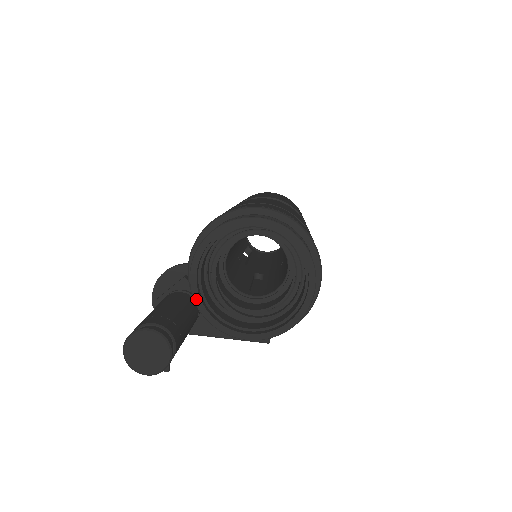
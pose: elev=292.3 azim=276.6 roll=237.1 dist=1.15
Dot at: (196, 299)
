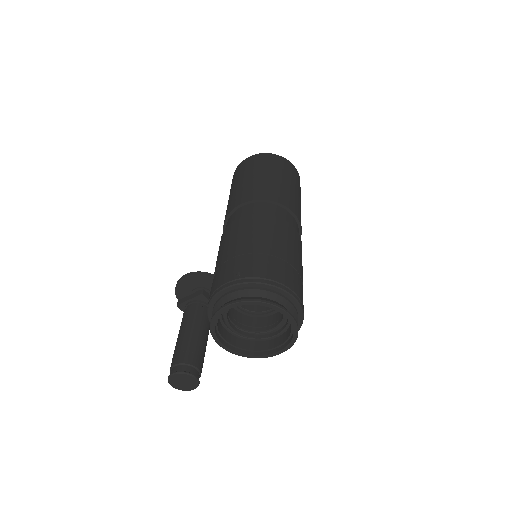
Dot at: (214, 336)
